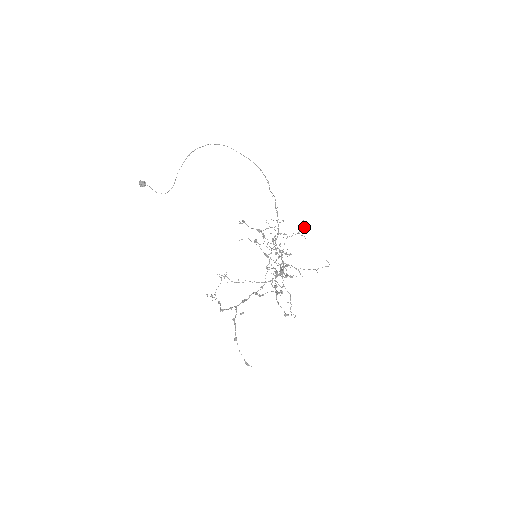
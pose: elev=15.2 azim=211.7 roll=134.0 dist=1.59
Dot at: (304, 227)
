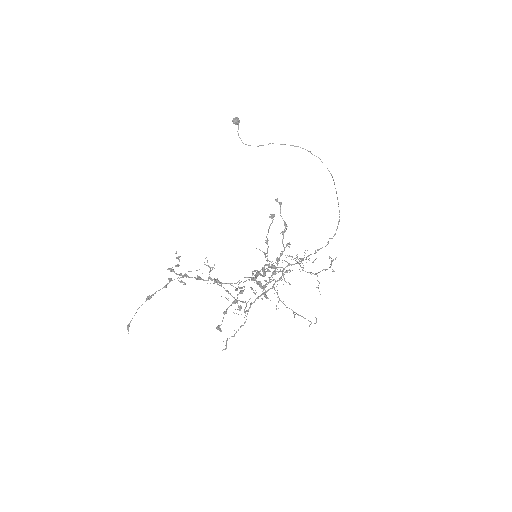
Dot at: occluded
